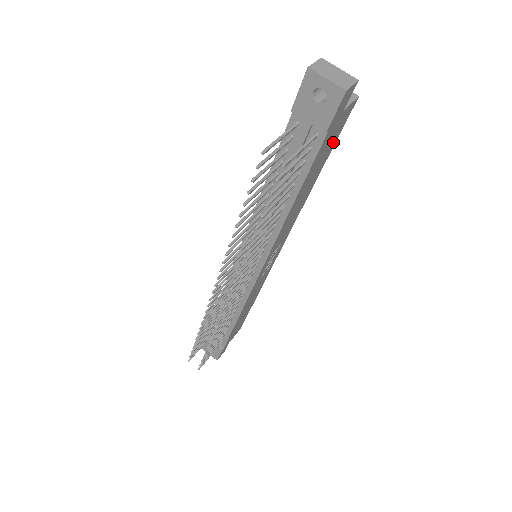
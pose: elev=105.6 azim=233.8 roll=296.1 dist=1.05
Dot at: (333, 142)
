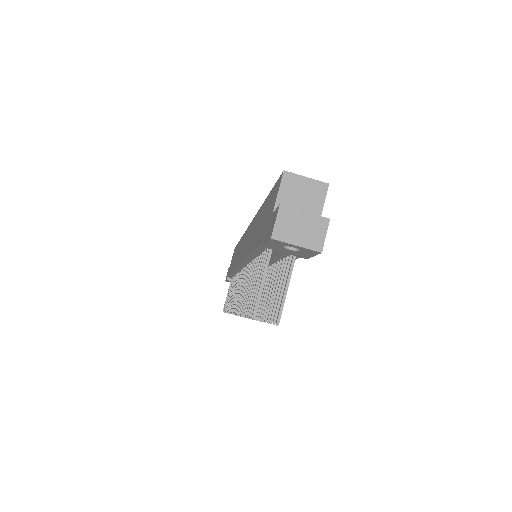
Dot at: occluded
